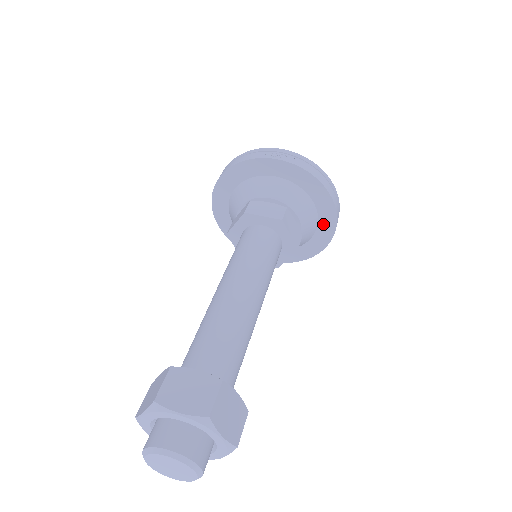
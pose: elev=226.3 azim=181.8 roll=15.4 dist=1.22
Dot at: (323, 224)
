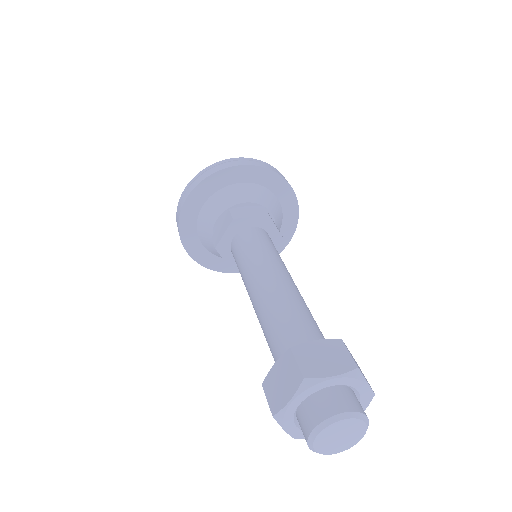
Dot at: occluded
